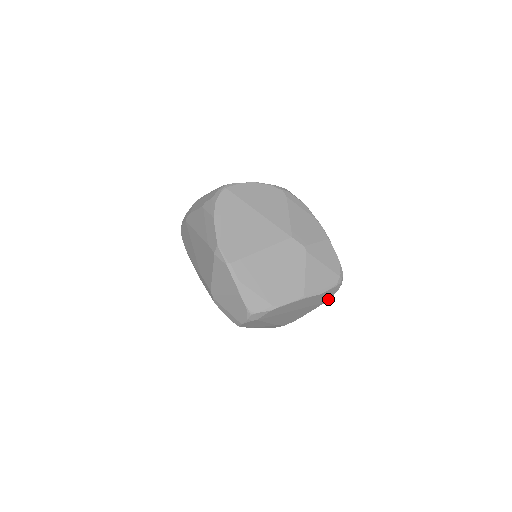
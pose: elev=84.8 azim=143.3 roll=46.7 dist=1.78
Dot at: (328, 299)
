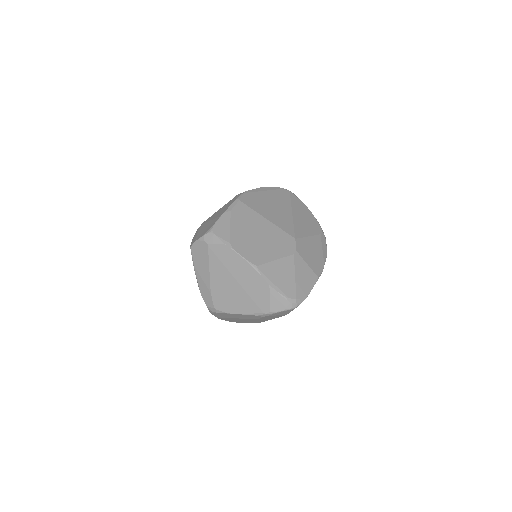
Dot at: (268, 311)
